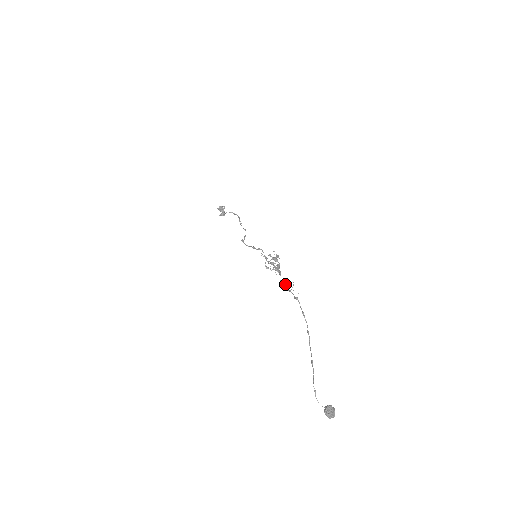
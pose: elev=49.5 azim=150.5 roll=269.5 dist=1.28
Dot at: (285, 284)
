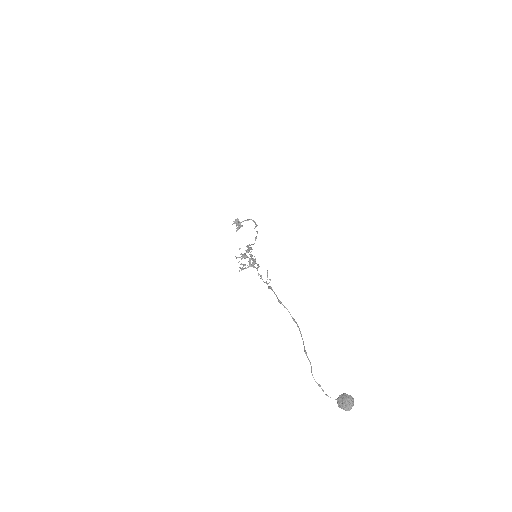
Dot at: (261, 277)
